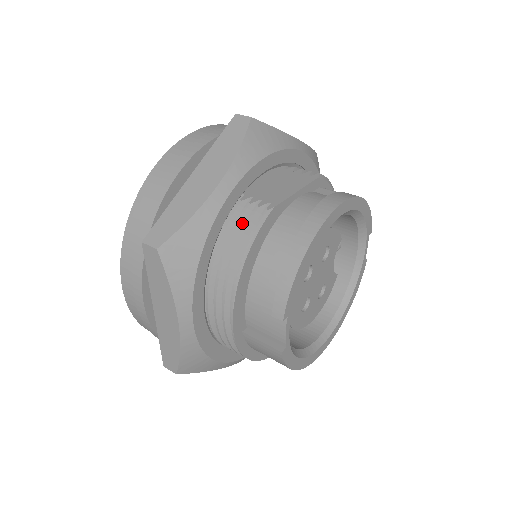
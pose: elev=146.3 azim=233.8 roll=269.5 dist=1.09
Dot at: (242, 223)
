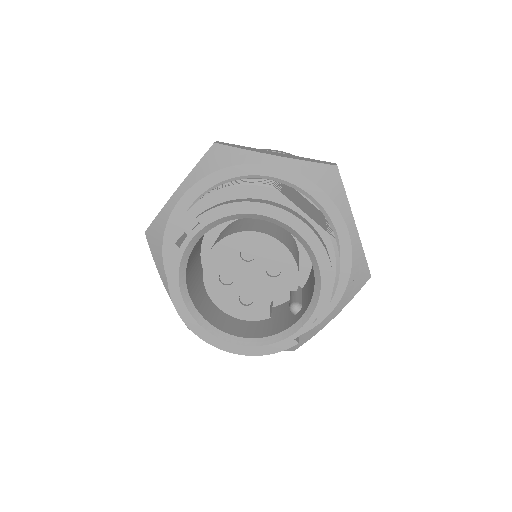
Dot at: occluded
